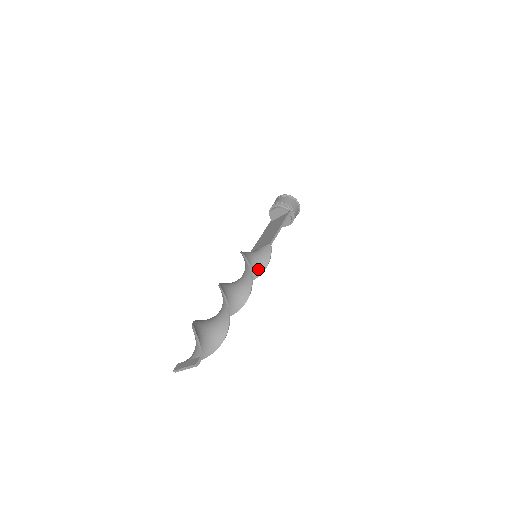
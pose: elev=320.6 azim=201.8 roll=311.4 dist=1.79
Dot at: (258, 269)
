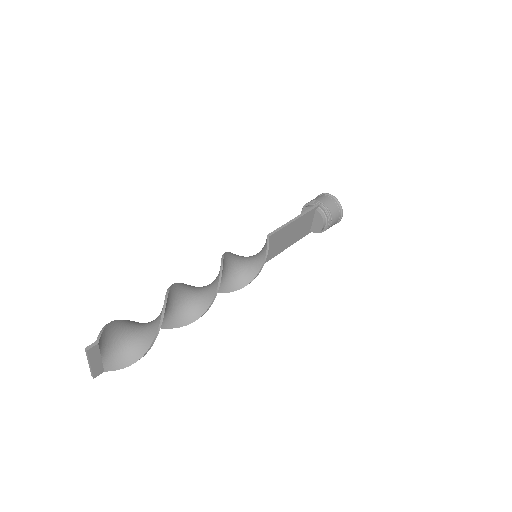
Dot at: (254, 267)
